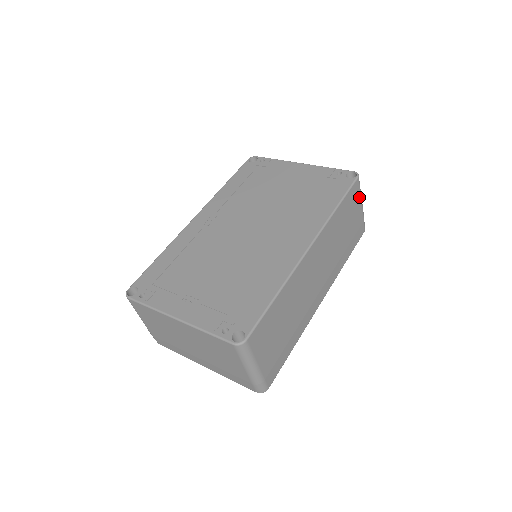
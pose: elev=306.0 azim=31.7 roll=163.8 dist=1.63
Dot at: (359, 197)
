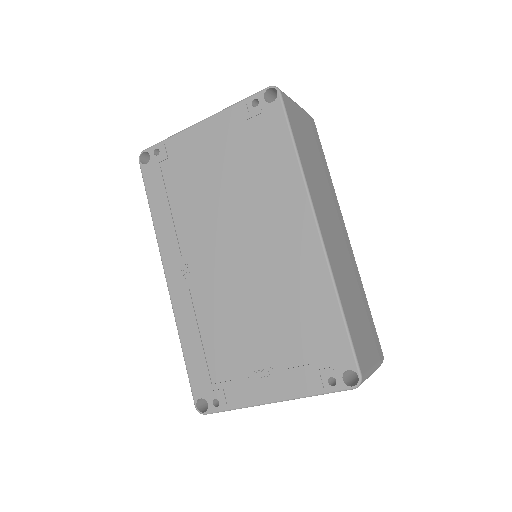
Dot at: (293, 105)
